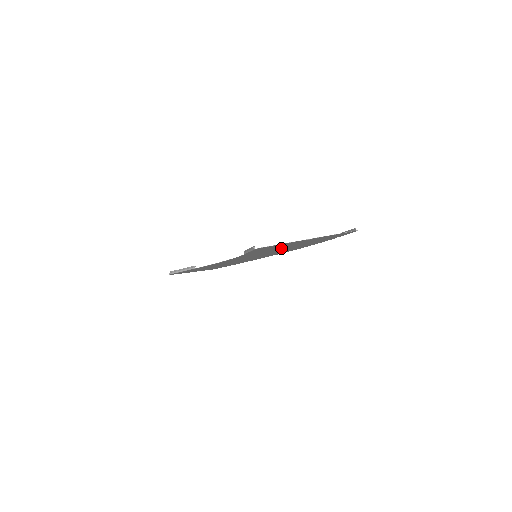
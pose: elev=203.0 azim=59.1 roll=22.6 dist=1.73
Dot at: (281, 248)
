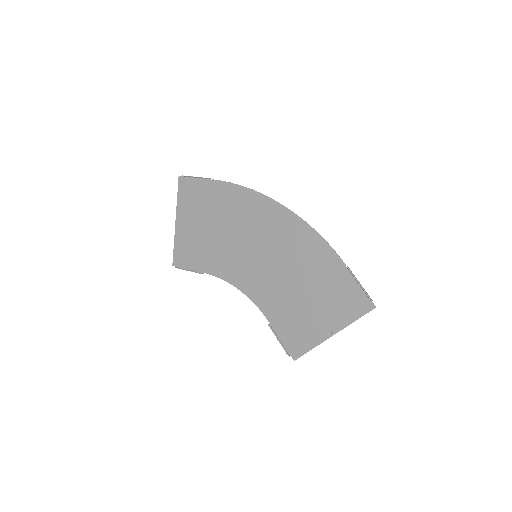
Dot at: (292, 290)
